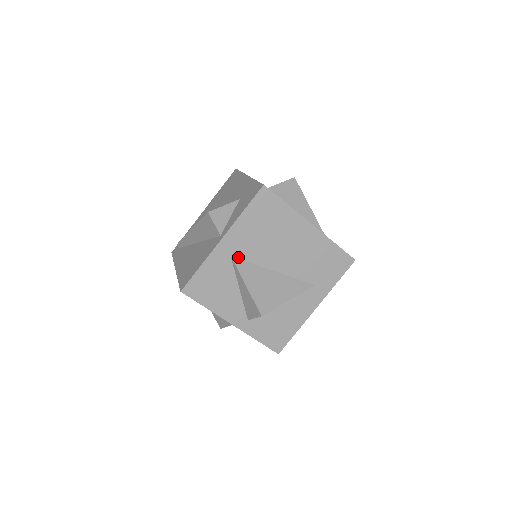
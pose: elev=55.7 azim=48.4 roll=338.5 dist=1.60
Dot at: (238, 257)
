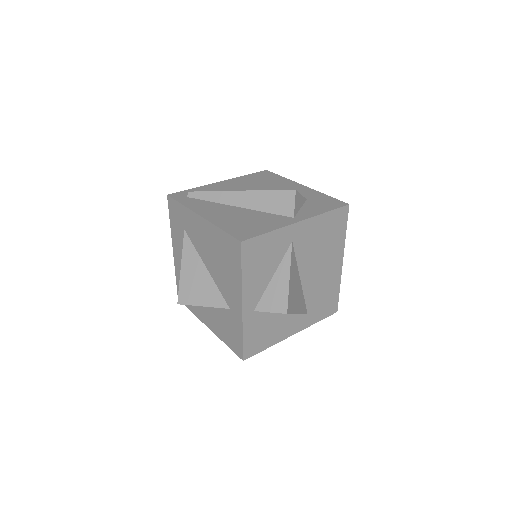
Dot at: (294, 247)
